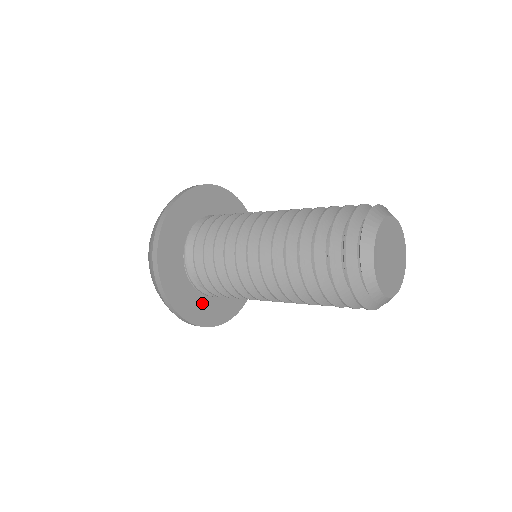
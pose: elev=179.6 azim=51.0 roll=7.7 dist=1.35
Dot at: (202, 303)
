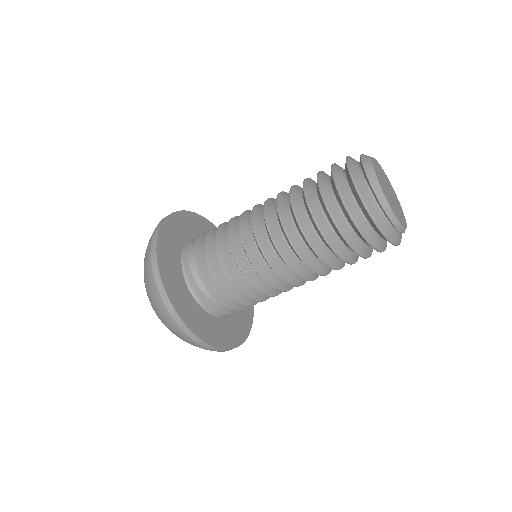
Dot at: (176, 272)
